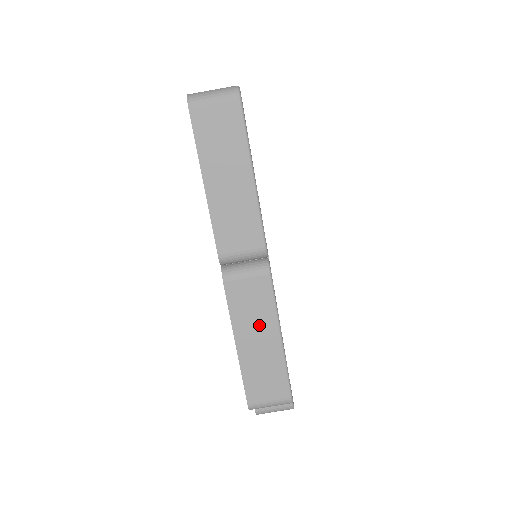
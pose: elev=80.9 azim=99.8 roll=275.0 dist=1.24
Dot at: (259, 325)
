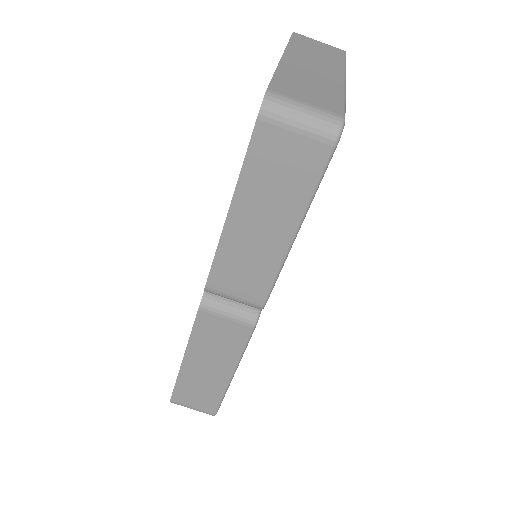
Dot at: (216, 357)
